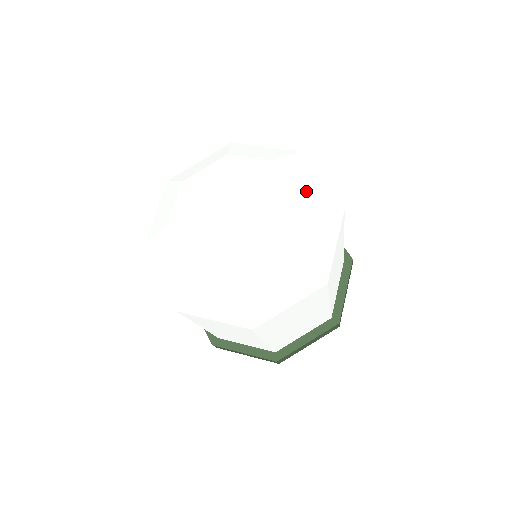
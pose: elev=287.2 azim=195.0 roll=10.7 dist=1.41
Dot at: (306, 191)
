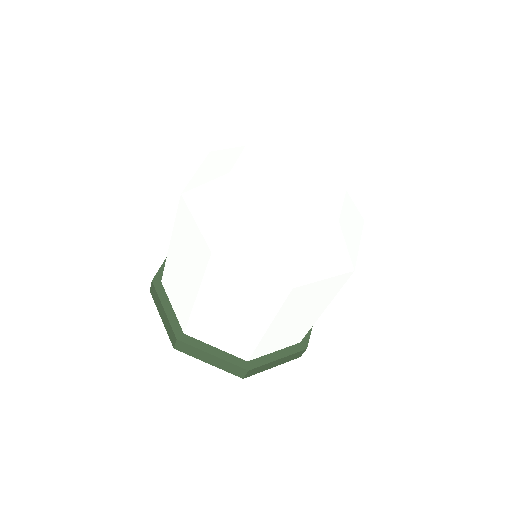
Dot at: occluded
